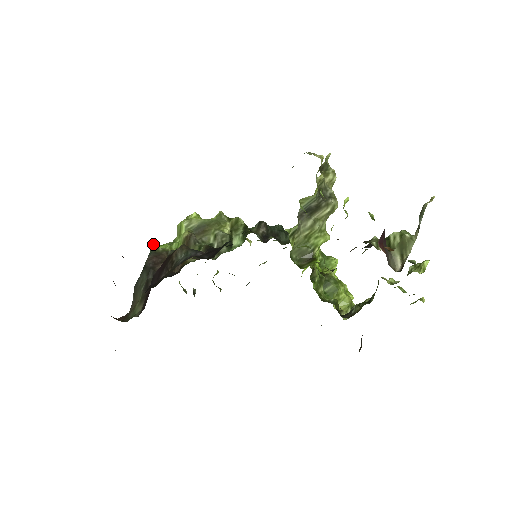
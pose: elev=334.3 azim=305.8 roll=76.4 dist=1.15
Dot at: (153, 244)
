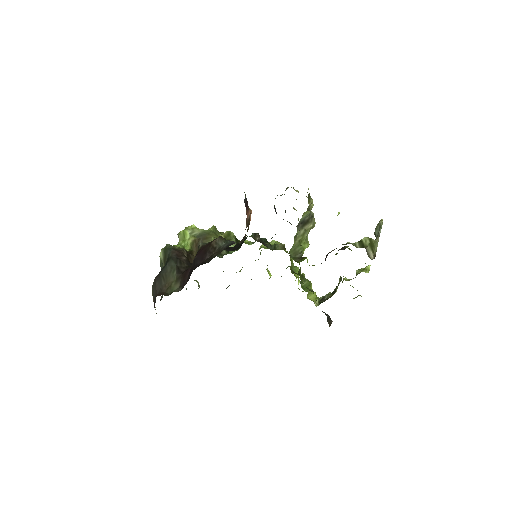
Dot at: occluded
